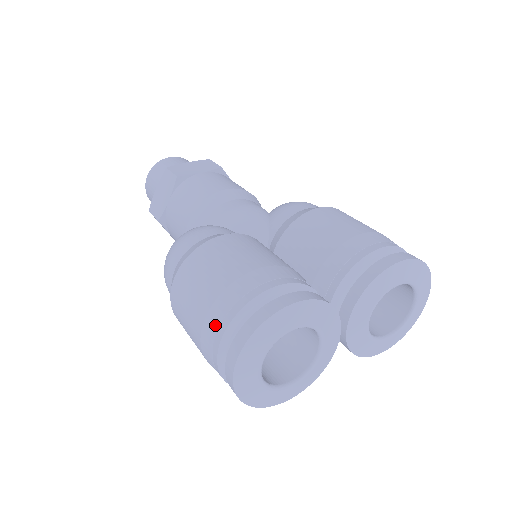
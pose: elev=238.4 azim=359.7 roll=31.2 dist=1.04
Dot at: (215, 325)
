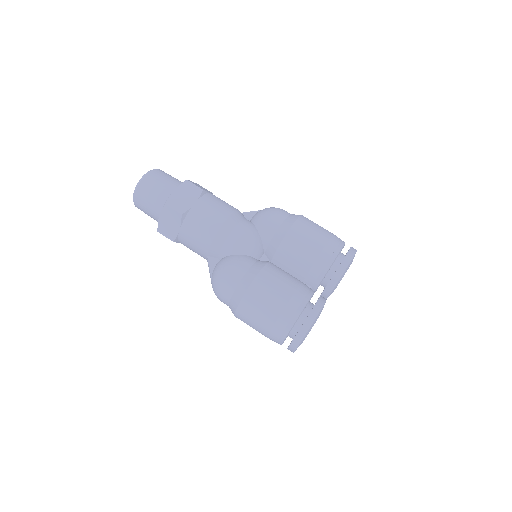
Dot at: (279, 333)
